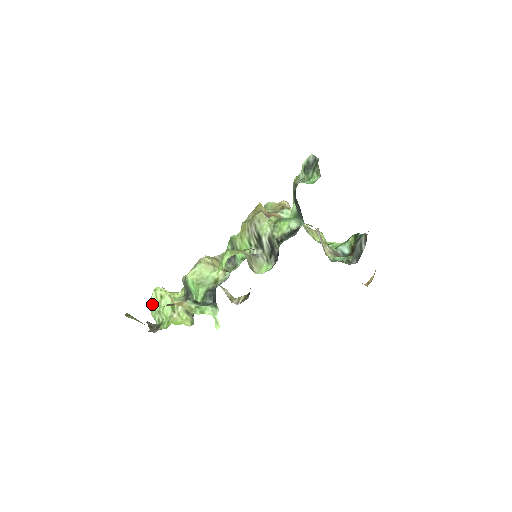
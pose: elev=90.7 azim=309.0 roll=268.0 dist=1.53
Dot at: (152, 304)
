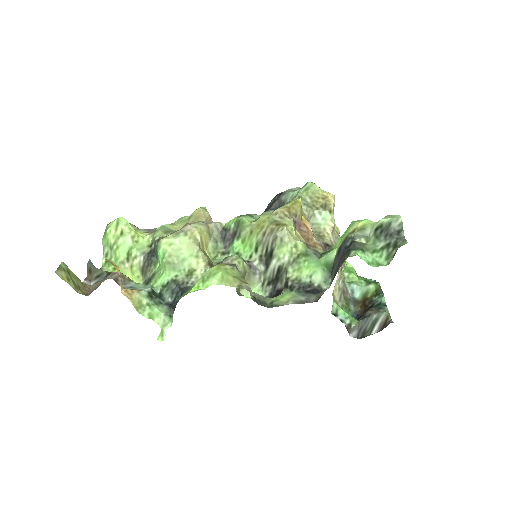
Dot at: (107, 233)
